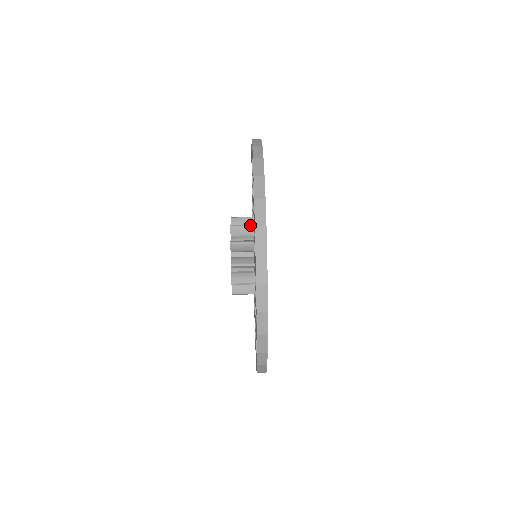
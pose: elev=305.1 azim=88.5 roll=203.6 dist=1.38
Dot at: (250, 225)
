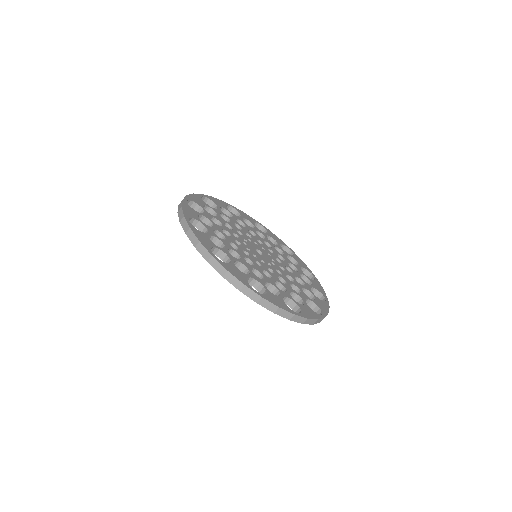
Dot at: occluded
